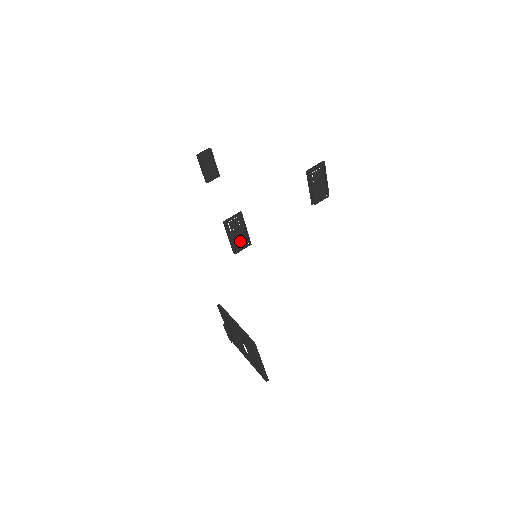
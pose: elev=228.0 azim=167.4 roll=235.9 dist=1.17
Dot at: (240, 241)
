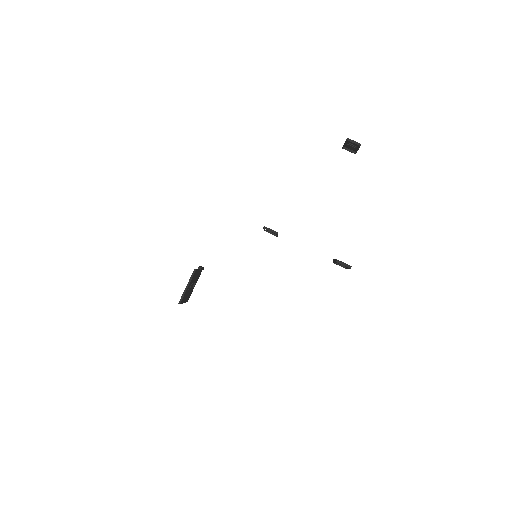
Dot at: occluded
